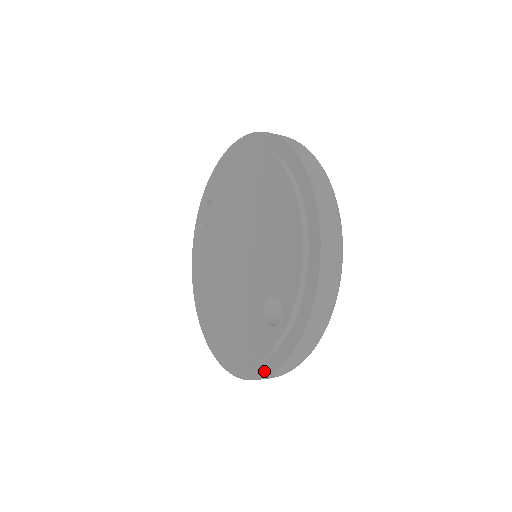
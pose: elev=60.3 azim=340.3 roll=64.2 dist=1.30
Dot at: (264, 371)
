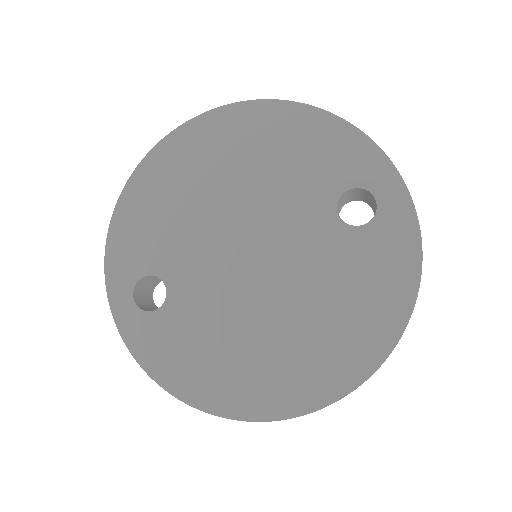
Dot at: (413, 273)
